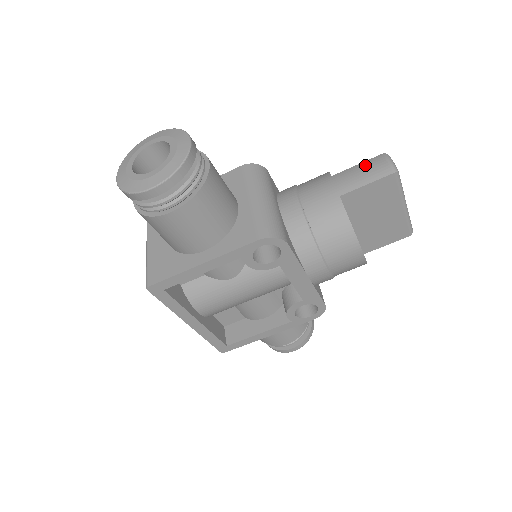
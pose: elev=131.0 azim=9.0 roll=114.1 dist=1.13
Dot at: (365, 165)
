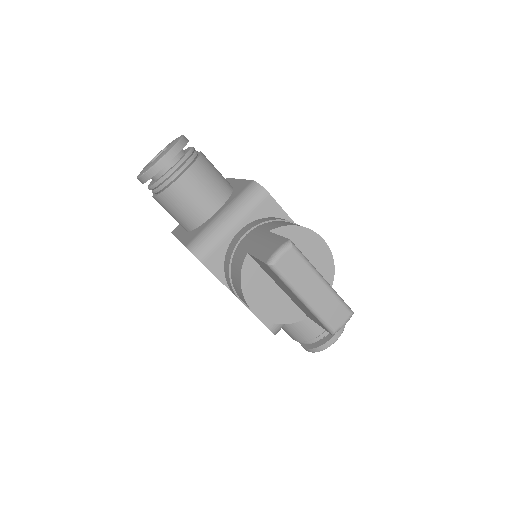
Dot at: (275, 240)
